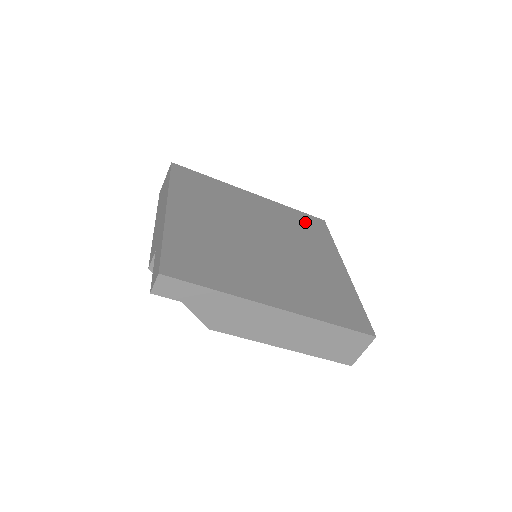
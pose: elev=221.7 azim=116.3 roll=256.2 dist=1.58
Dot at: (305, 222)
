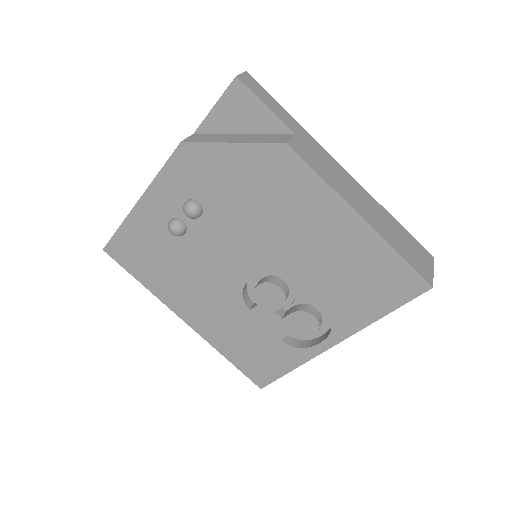
Dot at: occluded
